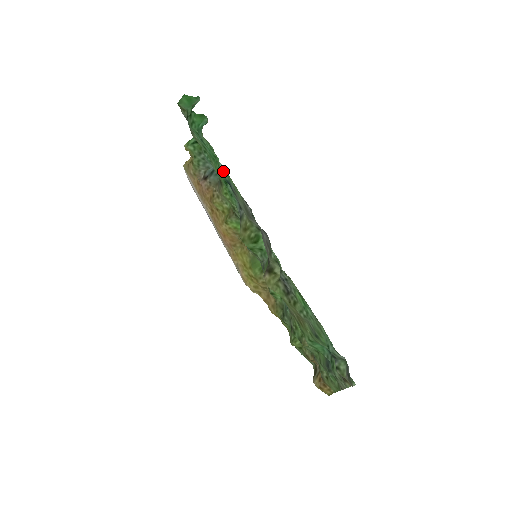
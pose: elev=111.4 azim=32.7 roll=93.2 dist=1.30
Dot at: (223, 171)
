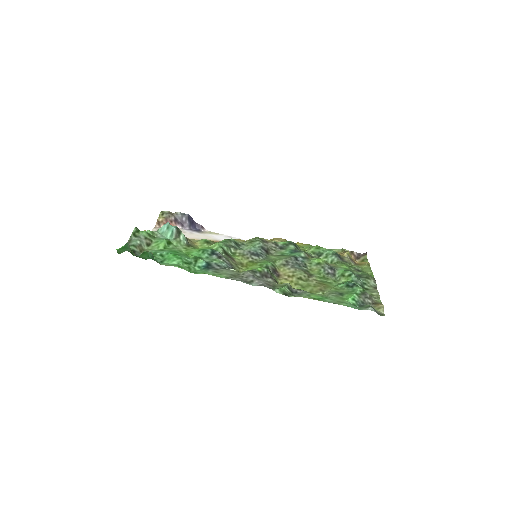
Dot at: occluded
